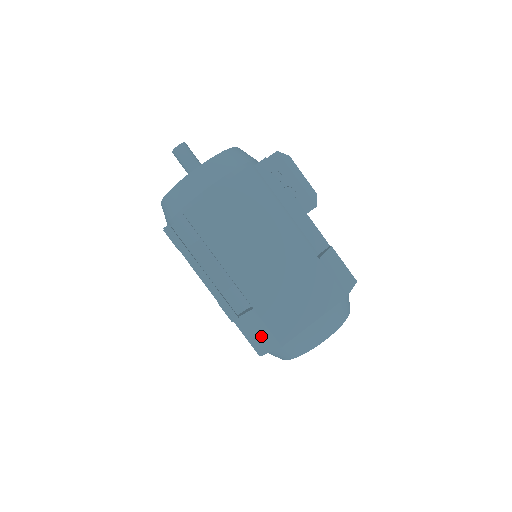
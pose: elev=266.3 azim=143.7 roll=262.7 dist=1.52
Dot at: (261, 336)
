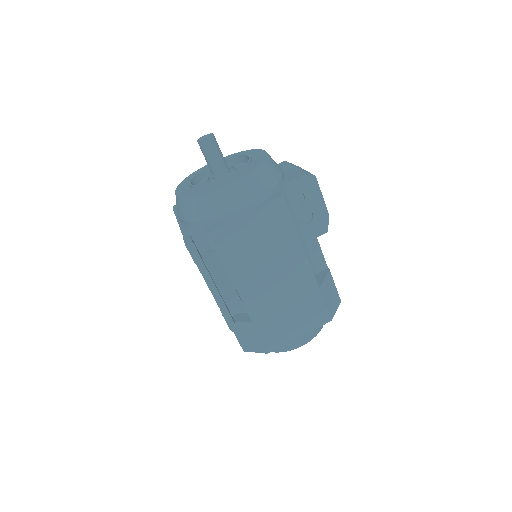
Dot at: (251, 341)
